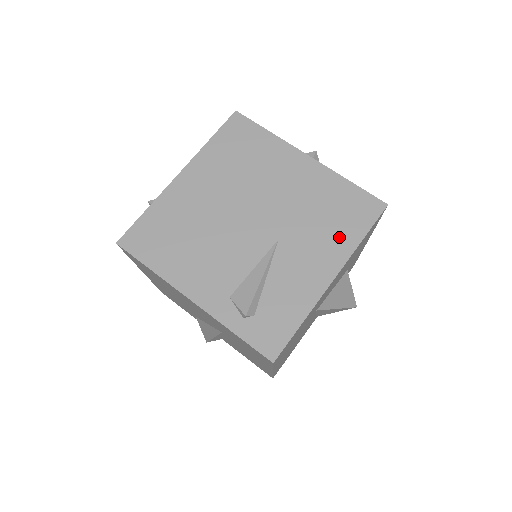
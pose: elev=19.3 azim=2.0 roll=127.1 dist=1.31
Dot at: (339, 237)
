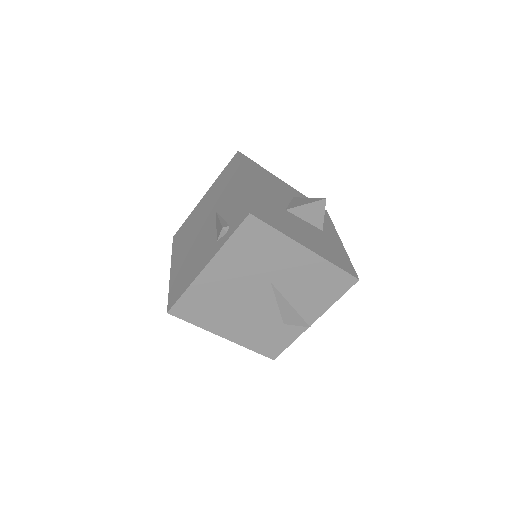
Dot at: (233, 177)
